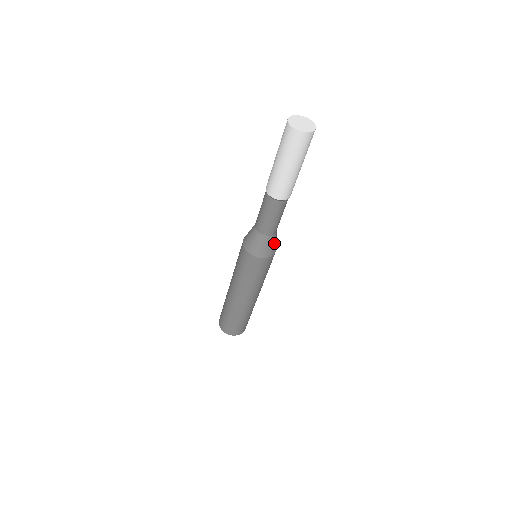
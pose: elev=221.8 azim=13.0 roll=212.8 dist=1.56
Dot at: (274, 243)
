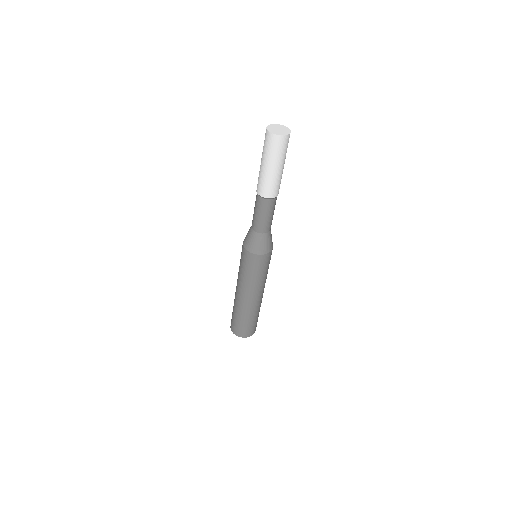
Dot at: (271, 236)
